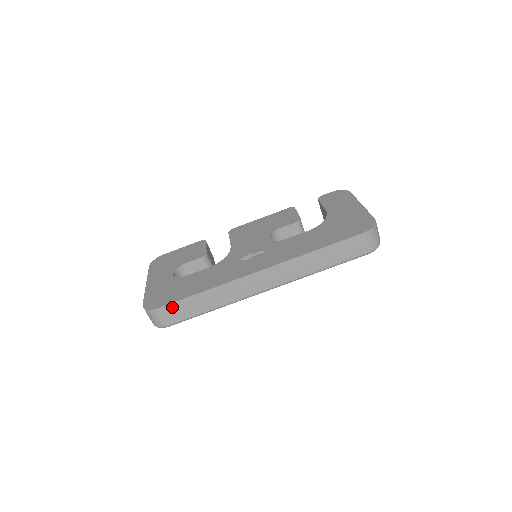
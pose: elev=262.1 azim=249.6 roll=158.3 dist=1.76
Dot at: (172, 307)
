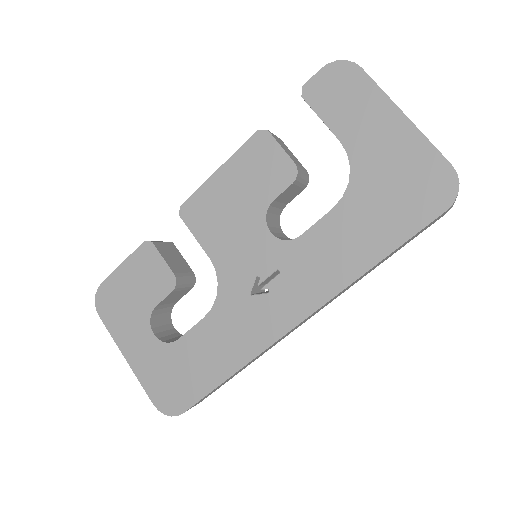
Dot at: occluded
